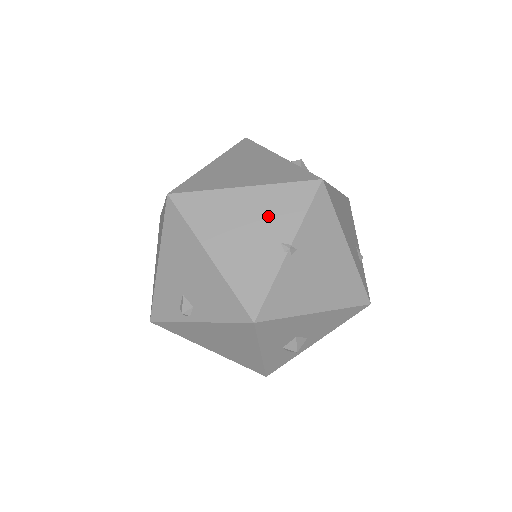
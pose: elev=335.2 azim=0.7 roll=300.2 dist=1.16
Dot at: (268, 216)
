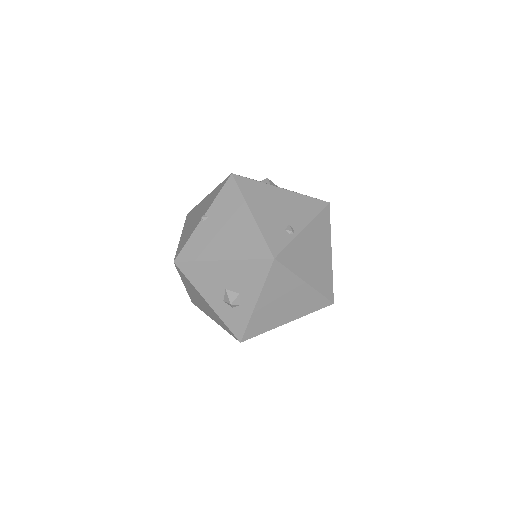
Dot at: (206, 205)
